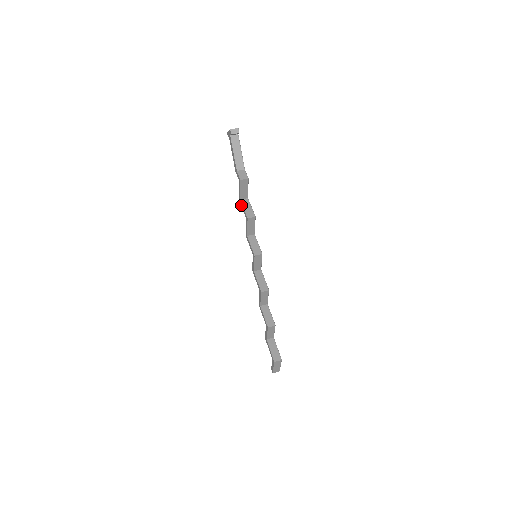
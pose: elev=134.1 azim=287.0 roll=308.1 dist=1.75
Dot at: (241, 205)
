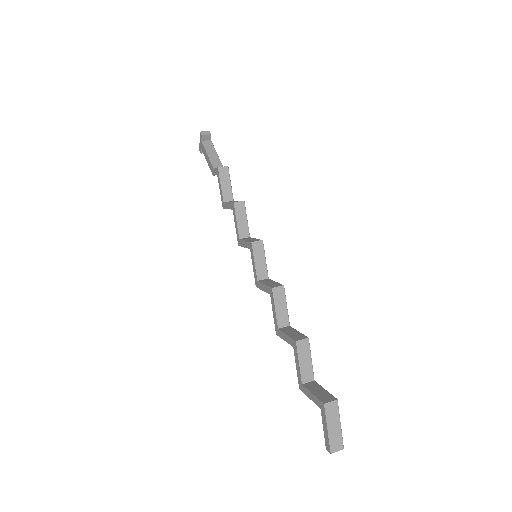
Dot at: (225, 207)
